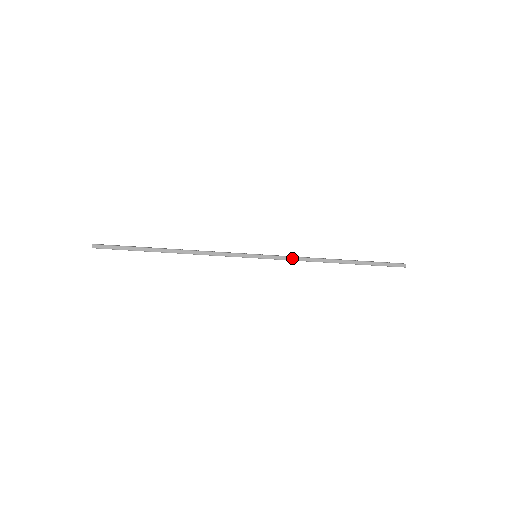
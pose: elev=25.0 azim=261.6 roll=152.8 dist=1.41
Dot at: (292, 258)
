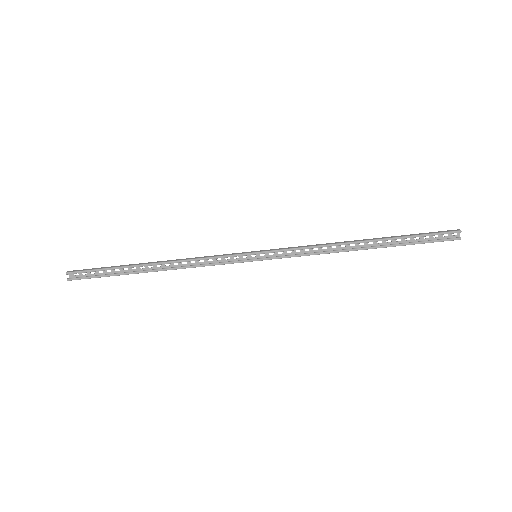
Dot at: (301, 247)
